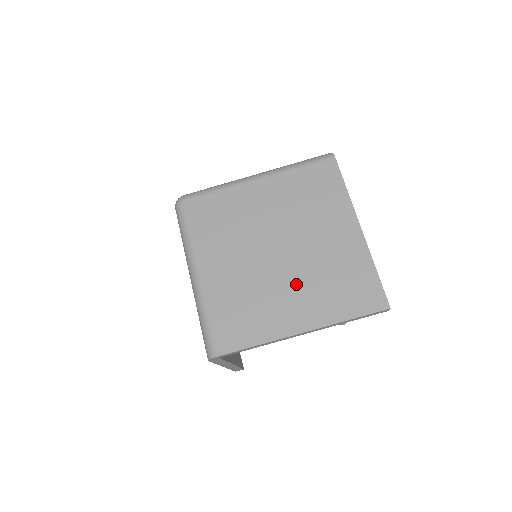
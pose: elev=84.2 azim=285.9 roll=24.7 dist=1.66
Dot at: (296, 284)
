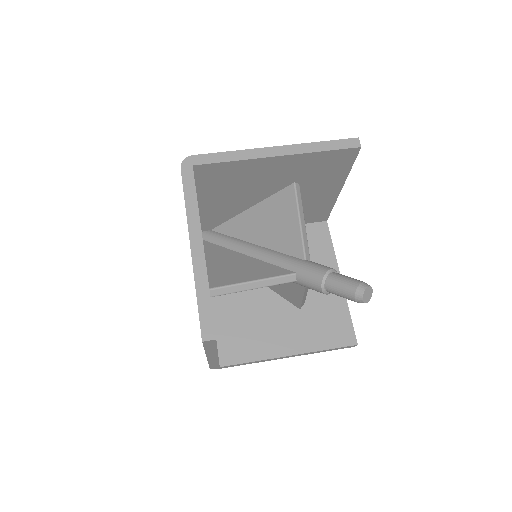
Dot at: occluded
